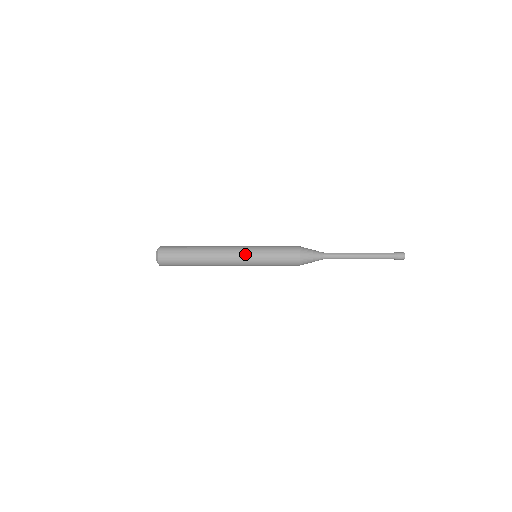
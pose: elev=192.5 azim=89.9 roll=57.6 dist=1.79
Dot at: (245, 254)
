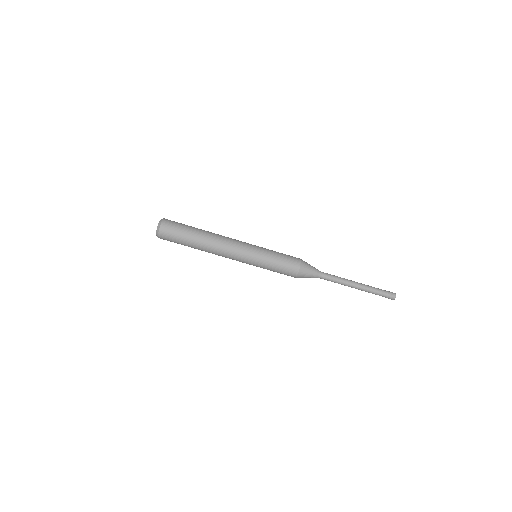
Dot at: (248, 247)
